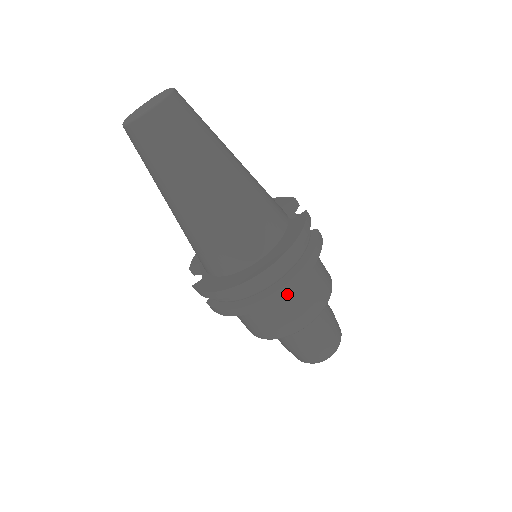
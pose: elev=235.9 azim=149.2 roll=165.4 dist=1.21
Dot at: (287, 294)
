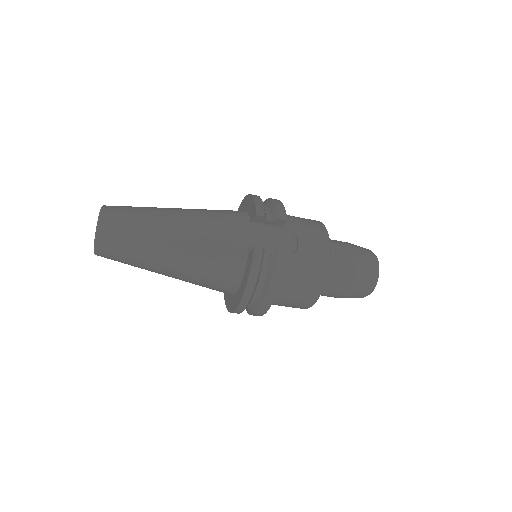
Dot at: (275, 301)
